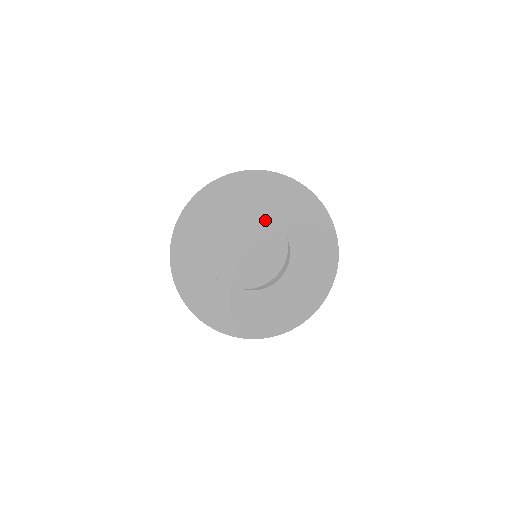
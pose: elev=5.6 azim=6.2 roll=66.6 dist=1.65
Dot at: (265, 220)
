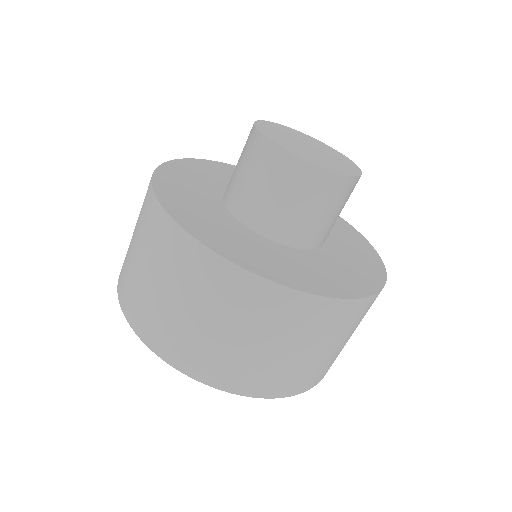
Dot at: (335, 152)
